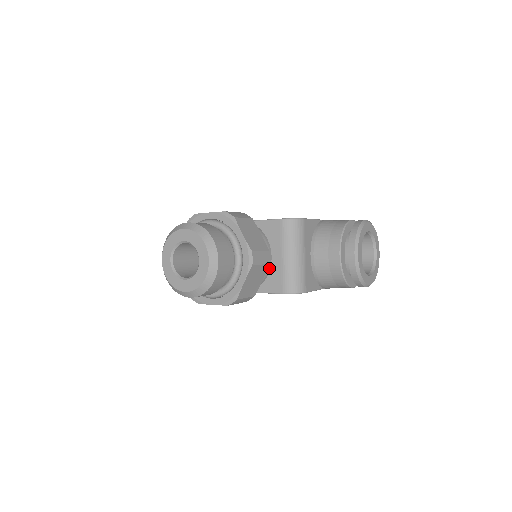
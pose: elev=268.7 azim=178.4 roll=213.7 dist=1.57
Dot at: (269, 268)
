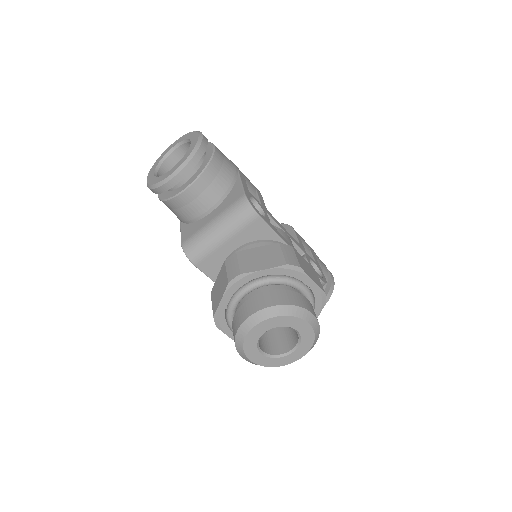
Dot at: occluded
